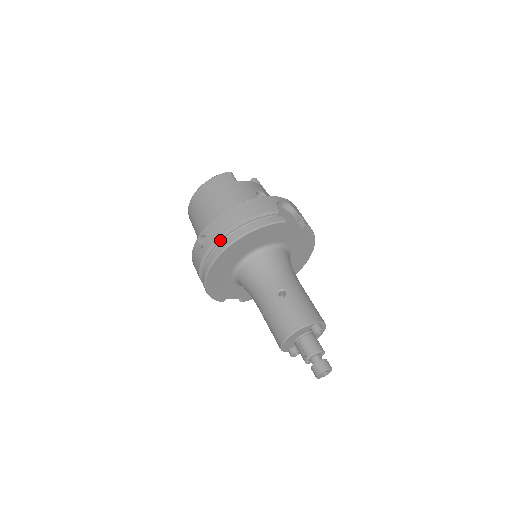
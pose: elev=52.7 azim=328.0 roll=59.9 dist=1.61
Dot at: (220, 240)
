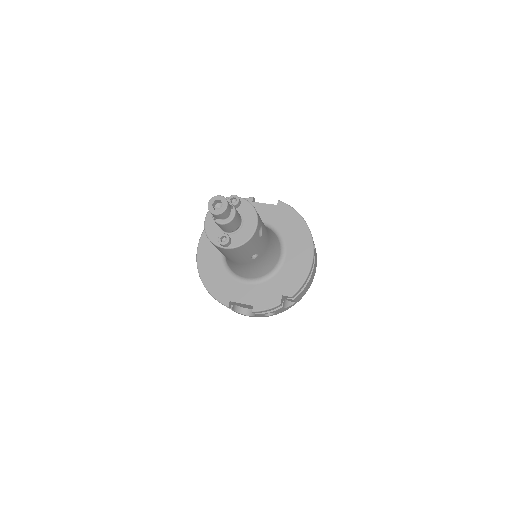
Dot at: occluded
